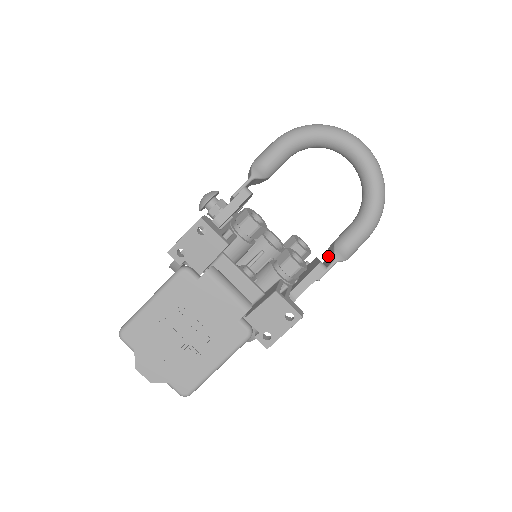
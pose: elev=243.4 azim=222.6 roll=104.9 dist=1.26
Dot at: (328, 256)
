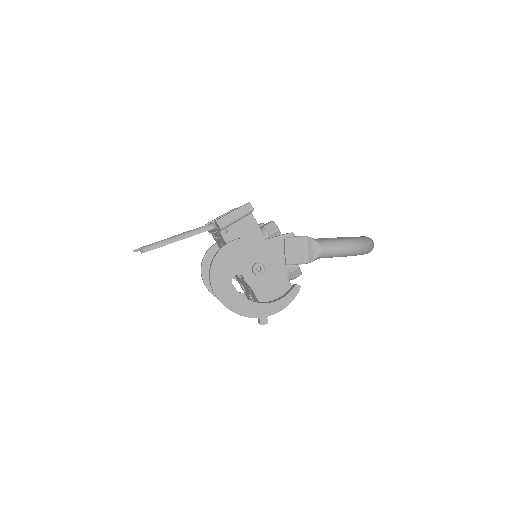
Dot at: occluded
